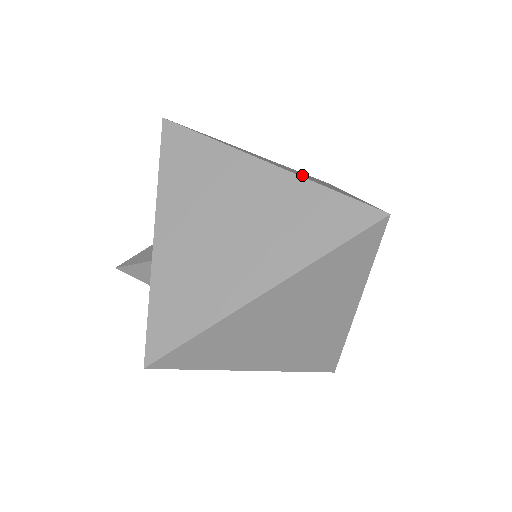
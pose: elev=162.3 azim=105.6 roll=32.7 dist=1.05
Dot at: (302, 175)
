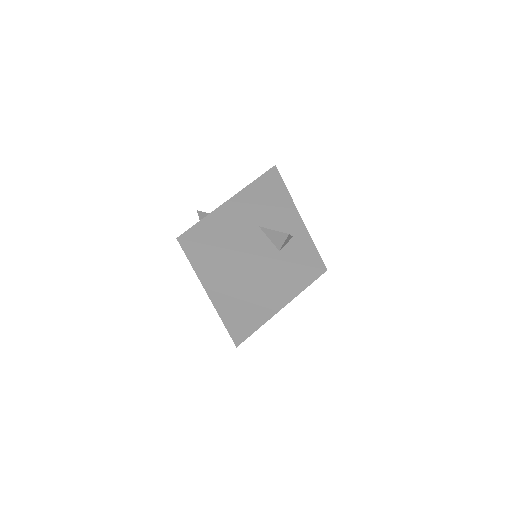
Dot at: (236, 302)
